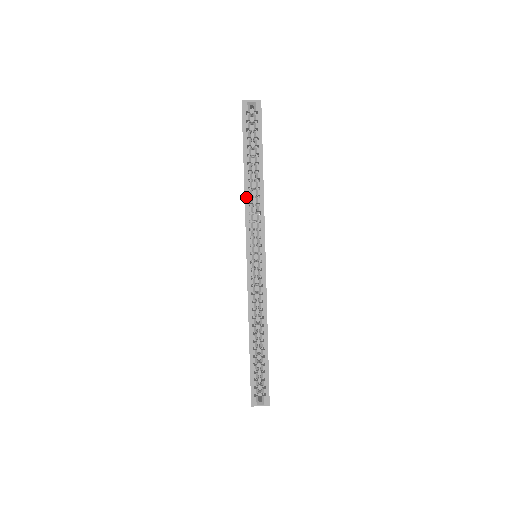
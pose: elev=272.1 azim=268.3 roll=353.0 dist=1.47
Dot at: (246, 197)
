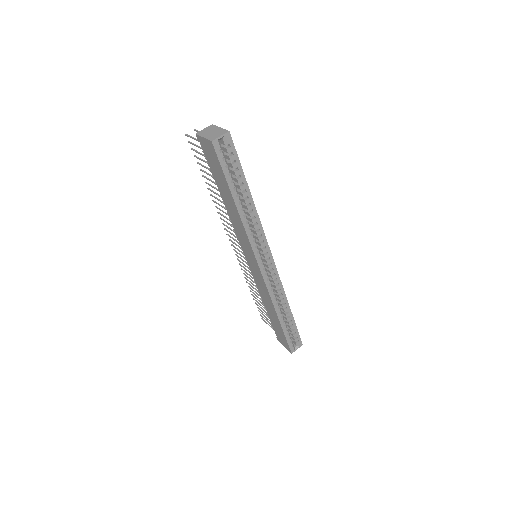
Dot at: (244, 224)
